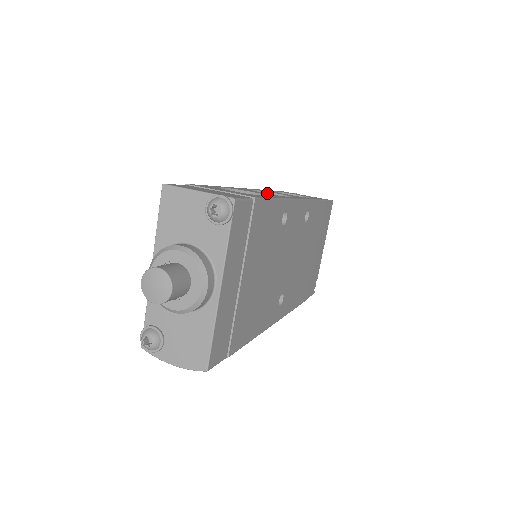
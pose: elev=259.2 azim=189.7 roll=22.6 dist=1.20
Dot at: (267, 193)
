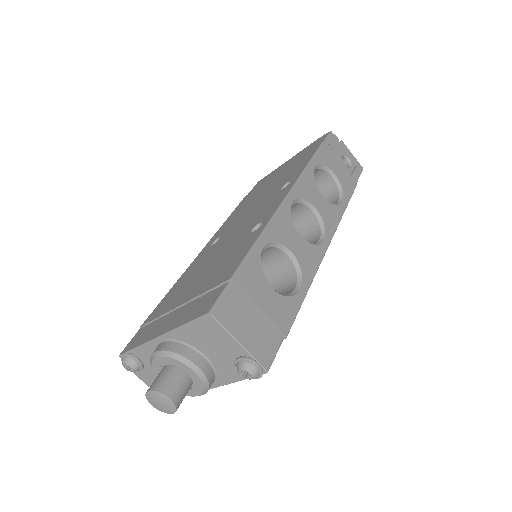
Dot at: (306, 203)
